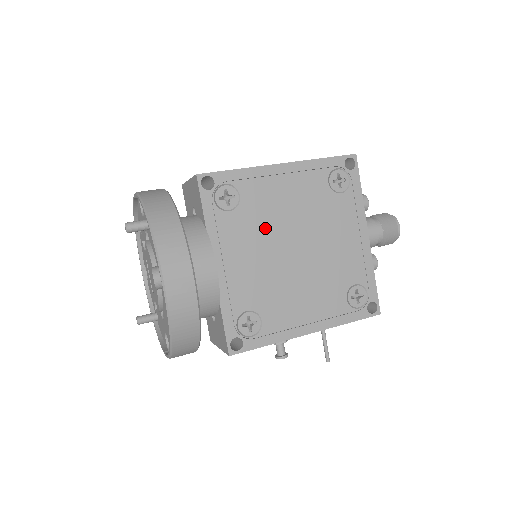
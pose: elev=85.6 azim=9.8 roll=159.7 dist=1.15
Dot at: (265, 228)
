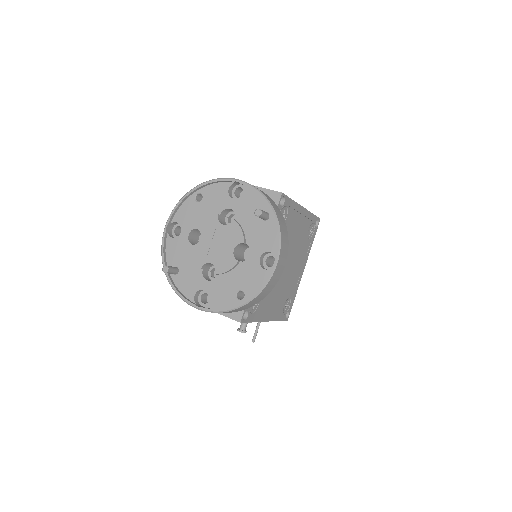
Dot at: occluded
